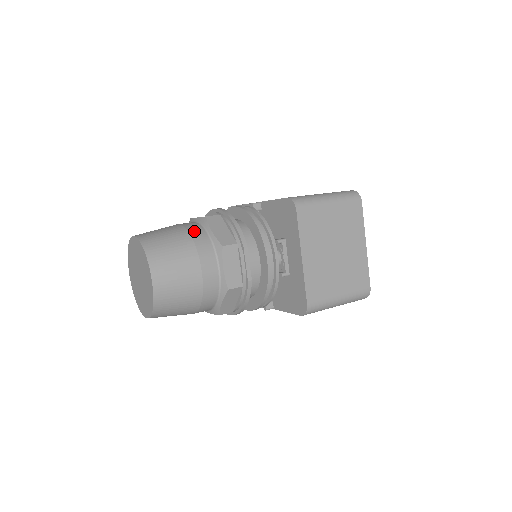
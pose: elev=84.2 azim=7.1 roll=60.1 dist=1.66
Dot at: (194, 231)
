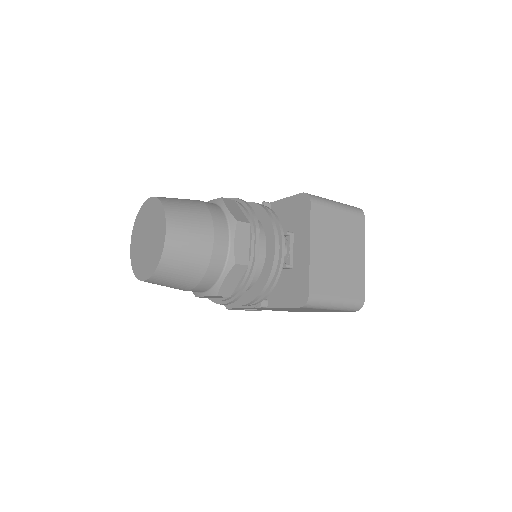
Dot at: (210, 205)
